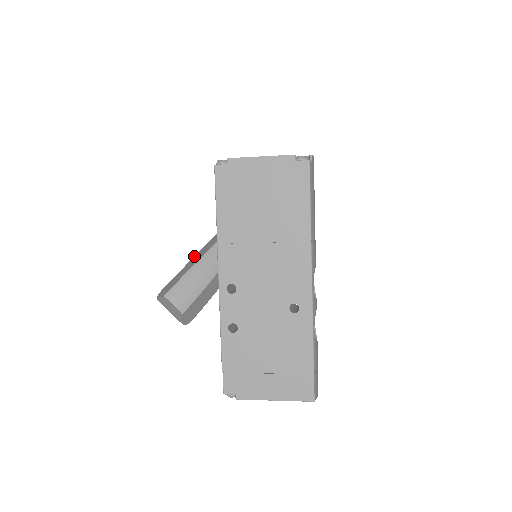
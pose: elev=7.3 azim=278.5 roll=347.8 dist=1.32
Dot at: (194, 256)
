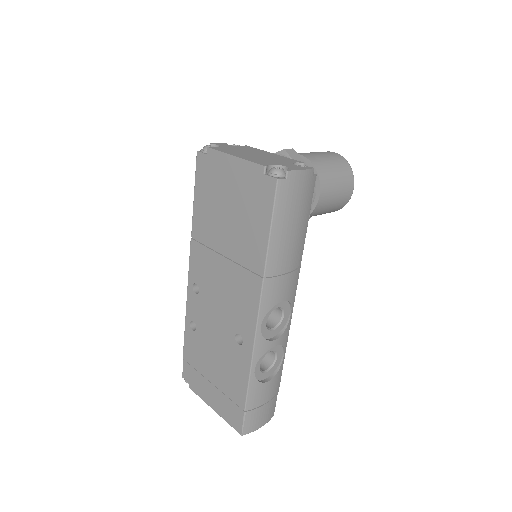
Dot at: occluded
